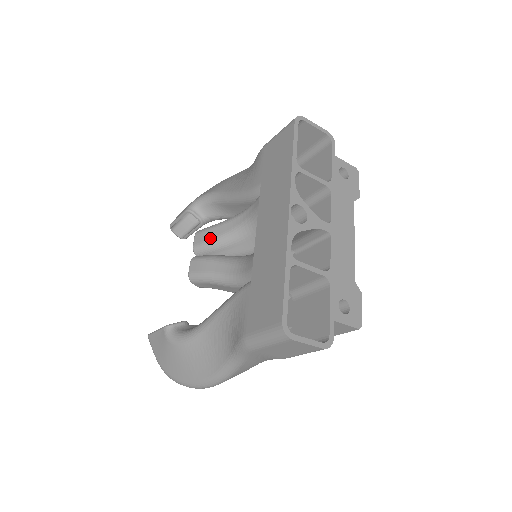
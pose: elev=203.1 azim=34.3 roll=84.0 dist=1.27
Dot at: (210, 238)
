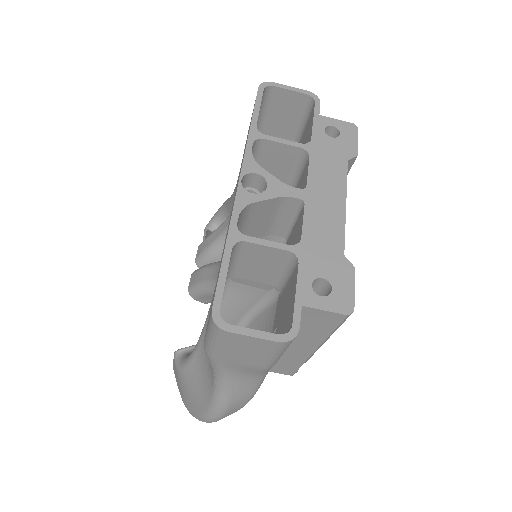
Dot at: (207, 246)
